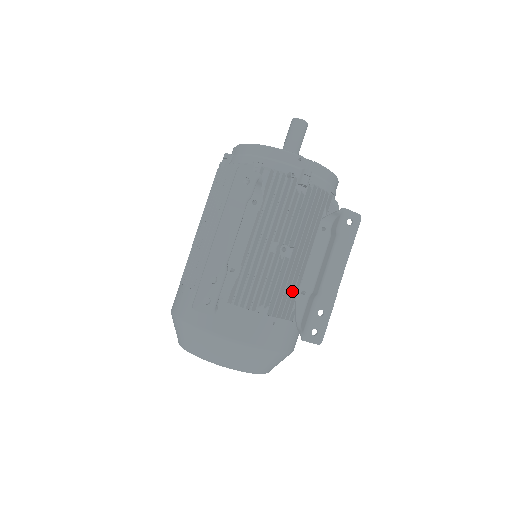
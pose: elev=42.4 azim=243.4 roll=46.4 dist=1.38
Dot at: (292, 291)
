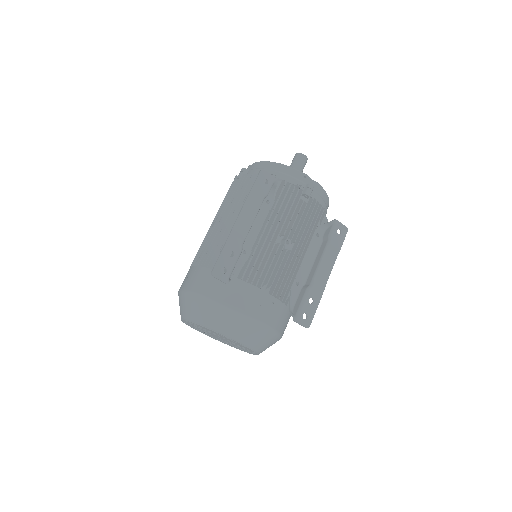
Dot at: (289, 279)
